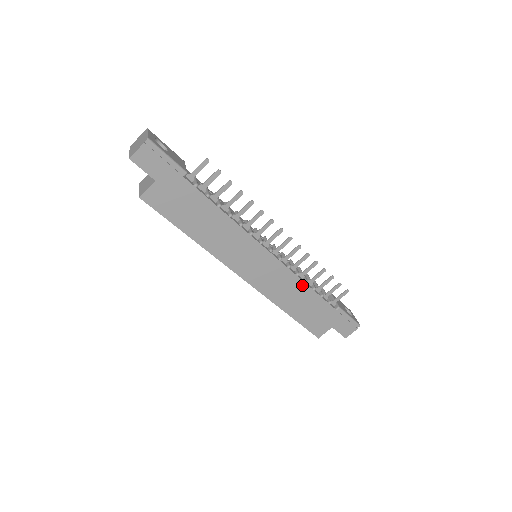
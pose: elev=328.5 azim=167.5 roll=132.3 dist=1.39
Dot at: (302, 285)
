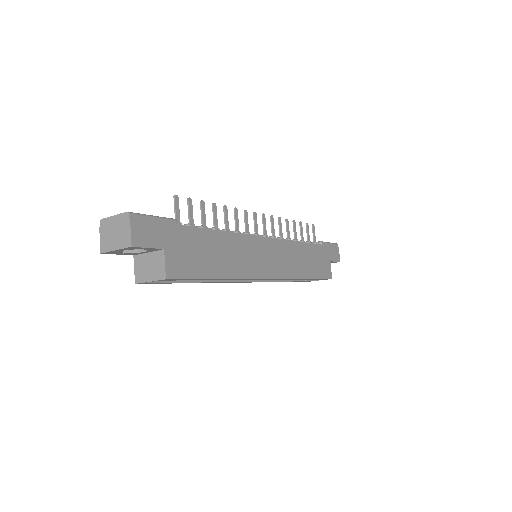
Dot at: (297, 245)
